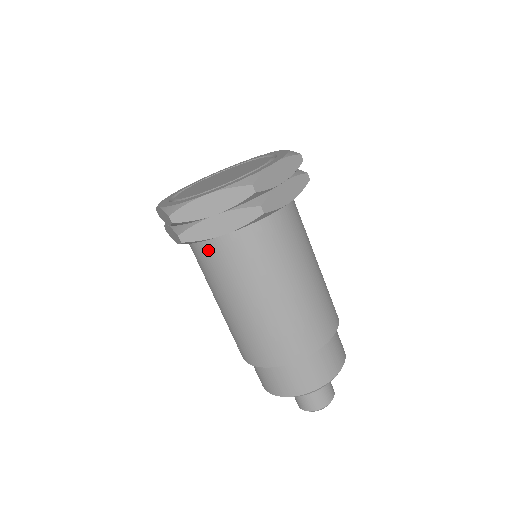
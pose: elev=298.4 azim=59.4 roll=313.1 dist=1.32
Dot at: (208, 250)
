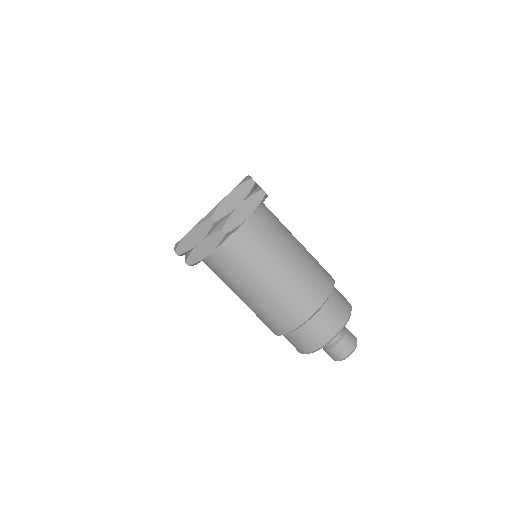
Dot at: (211, 265)
